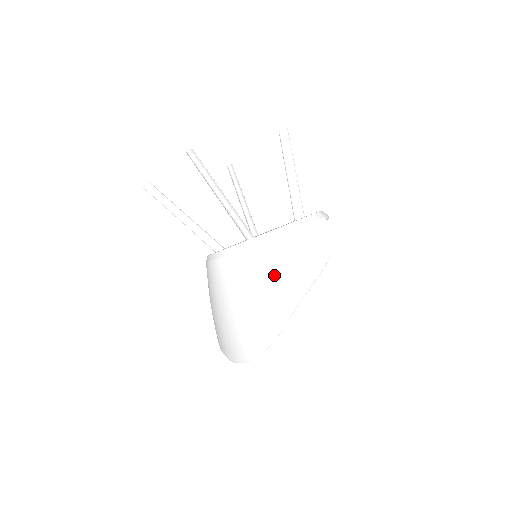
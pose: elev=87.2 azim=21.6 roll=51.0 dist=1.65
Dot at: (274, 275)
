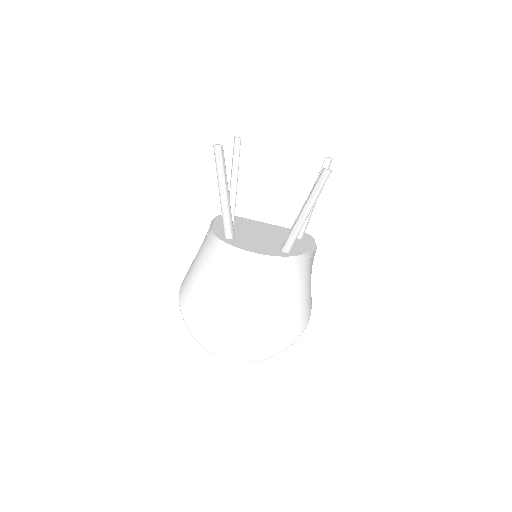
Dot at: (302, 297)
